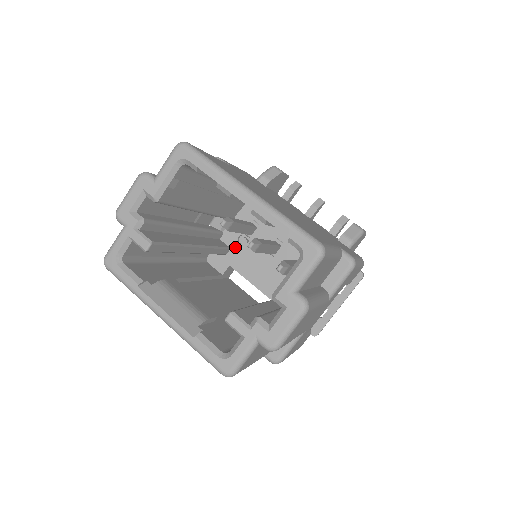
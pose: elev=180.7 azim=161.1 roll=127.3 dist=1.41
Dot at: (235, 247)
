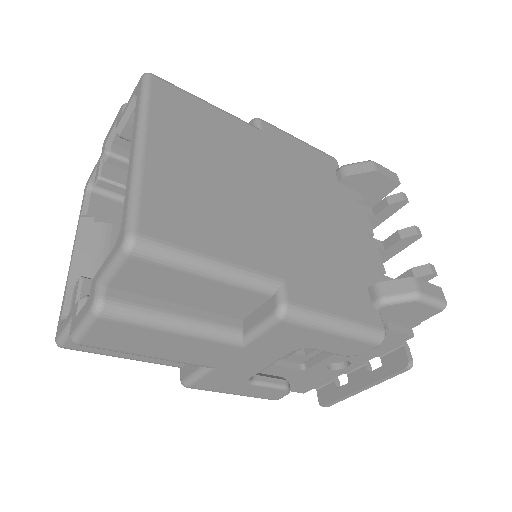
Dot at: occluded
